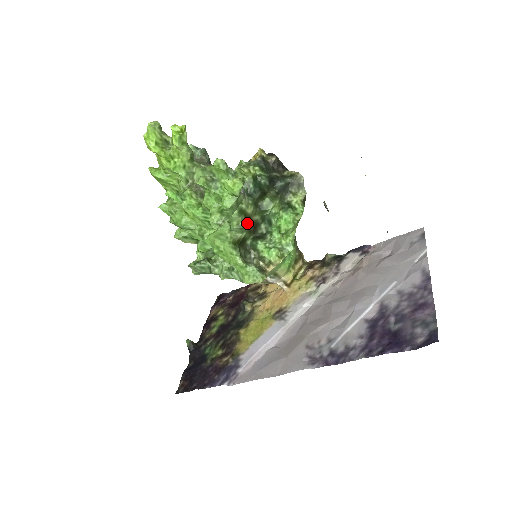
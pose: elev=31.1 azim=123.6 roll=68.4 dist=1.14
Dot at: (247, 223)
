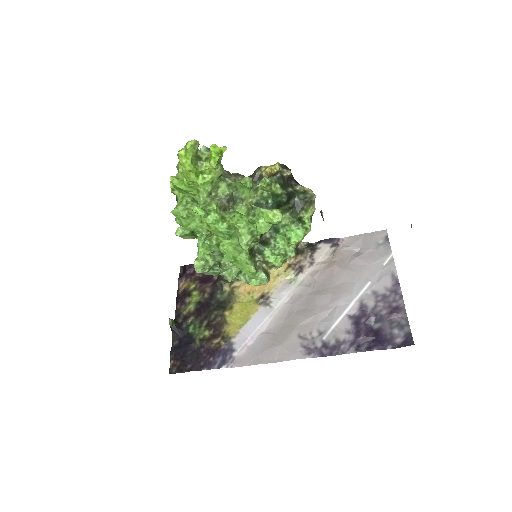
Dot at: (261, 234)
